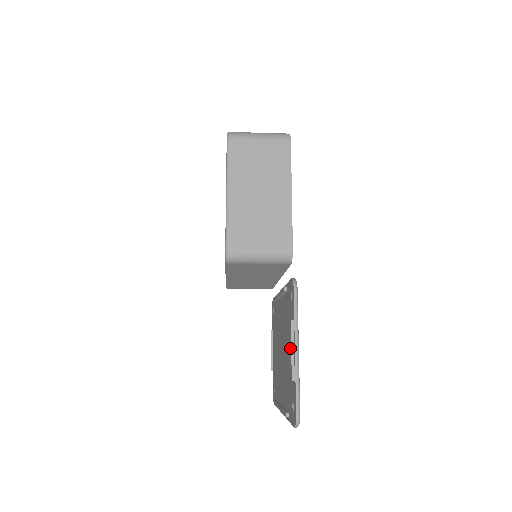
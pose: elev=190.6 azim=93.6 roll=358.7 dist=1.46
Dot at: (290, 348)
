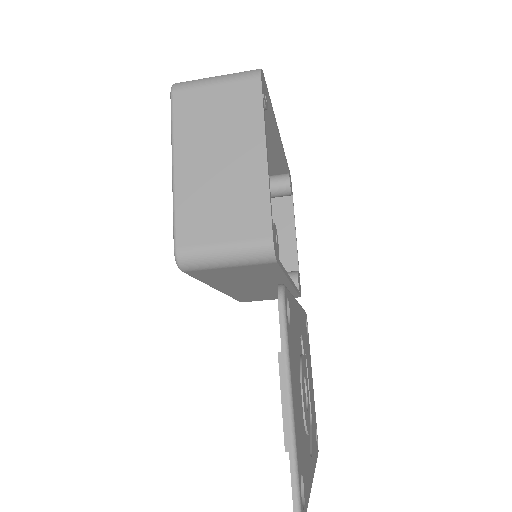
Dot at: occluded
